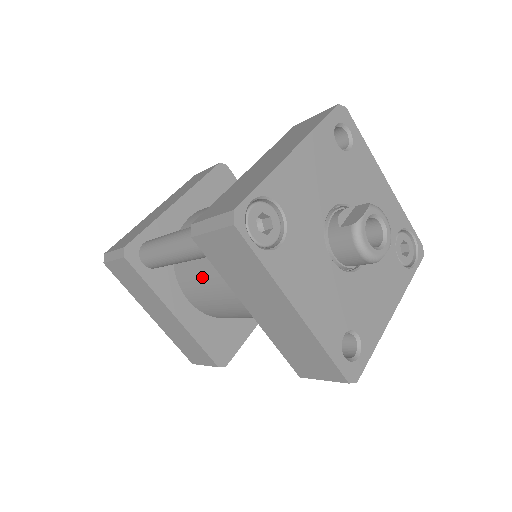
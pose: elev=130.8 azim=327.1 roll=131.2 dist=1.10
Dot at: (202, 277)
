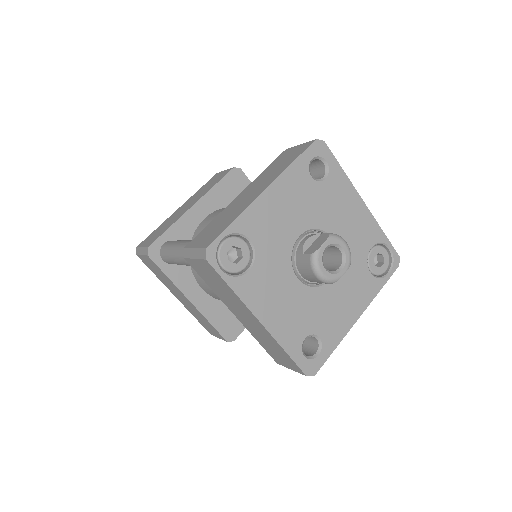
Dot at: occluded
